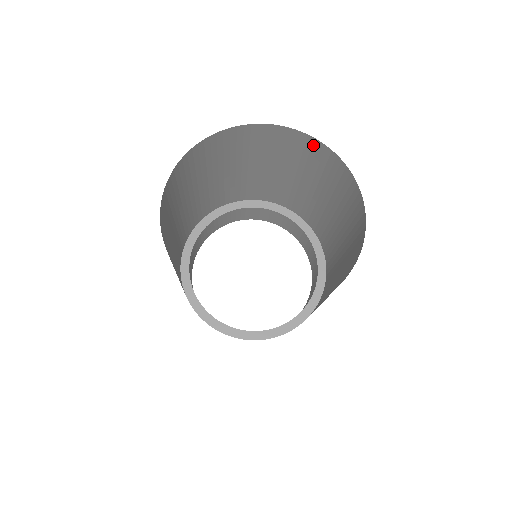
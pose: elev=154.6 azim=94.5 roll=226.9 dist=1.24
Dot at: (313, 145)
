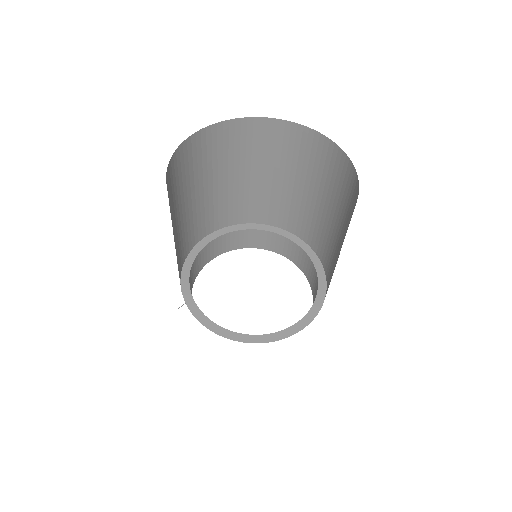
Dot at: (291, 131)
